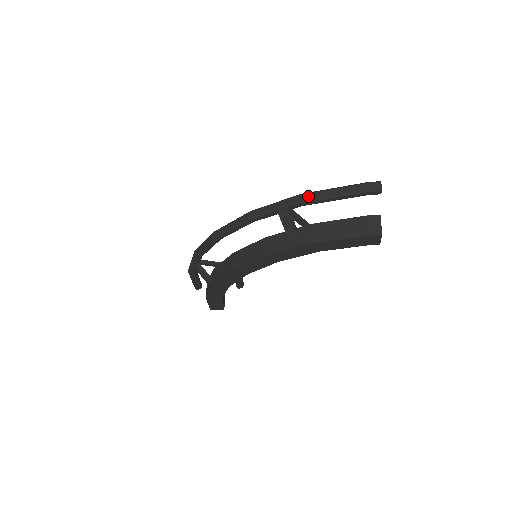
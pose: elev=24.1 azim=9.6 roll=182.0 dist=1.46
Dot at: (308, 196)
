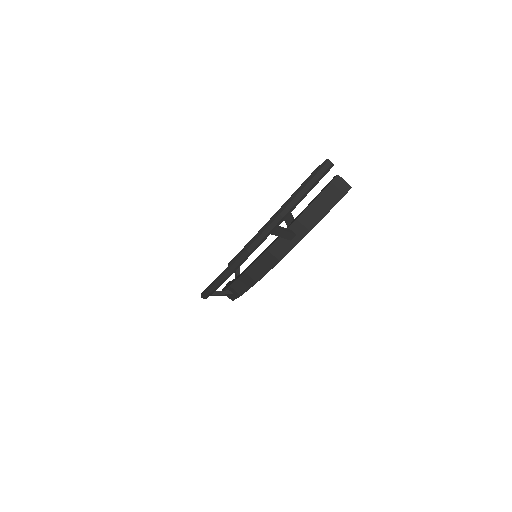
Dot at: (287, 210)
